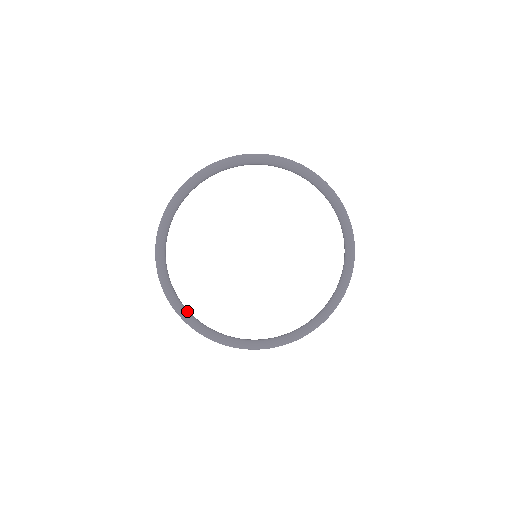
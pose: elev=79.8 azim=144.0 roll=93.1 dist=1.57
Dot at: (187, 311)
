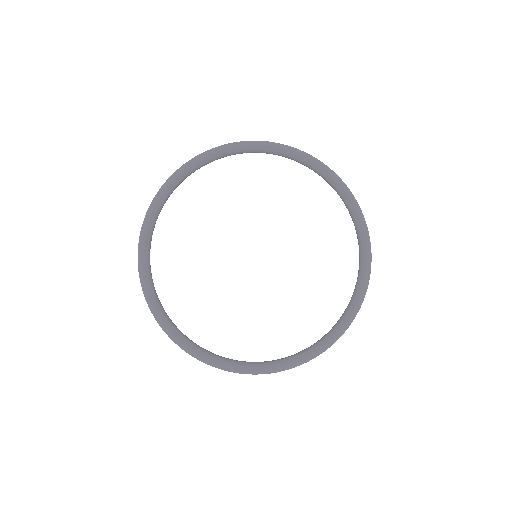
Dot at: (151, 240)
